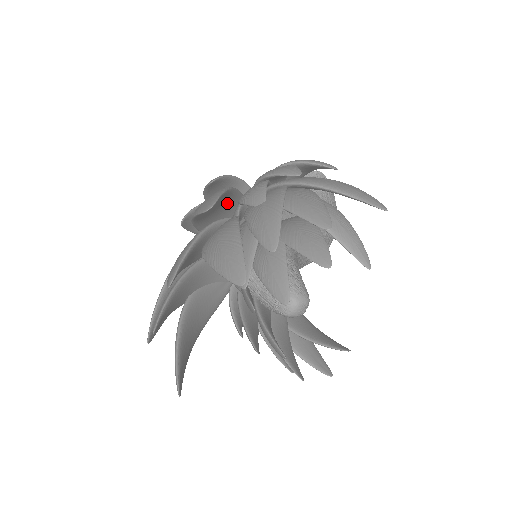
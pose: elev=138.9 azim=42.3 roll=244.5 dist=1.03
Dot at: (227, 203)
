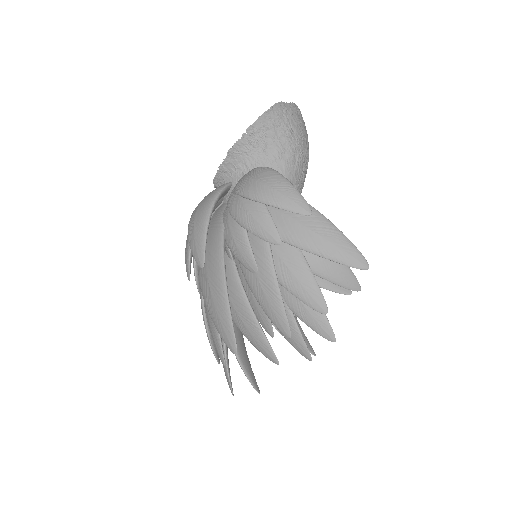
Dot at: occluded
